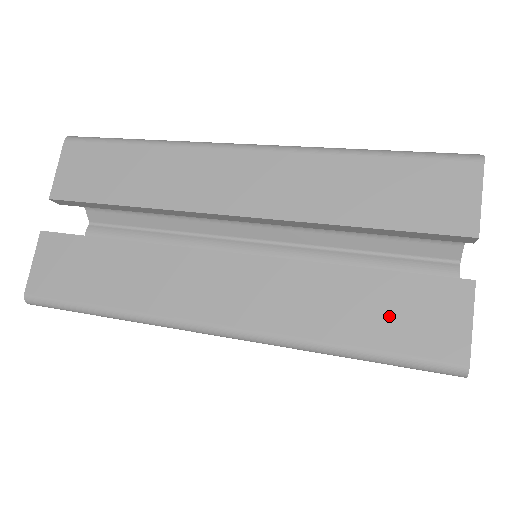
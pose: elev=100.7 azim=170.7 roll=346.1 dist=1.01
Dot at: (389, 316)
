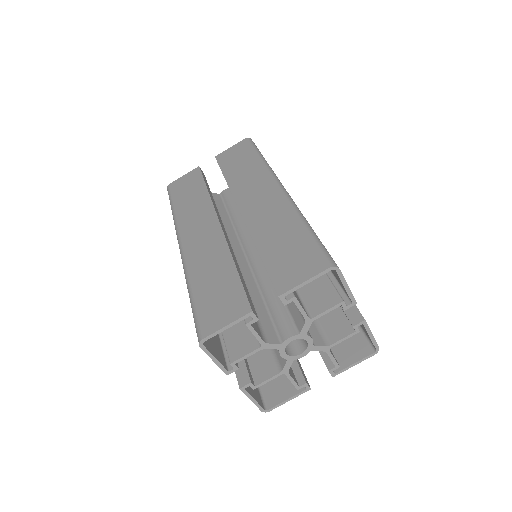
Dot at: (215, 293)
